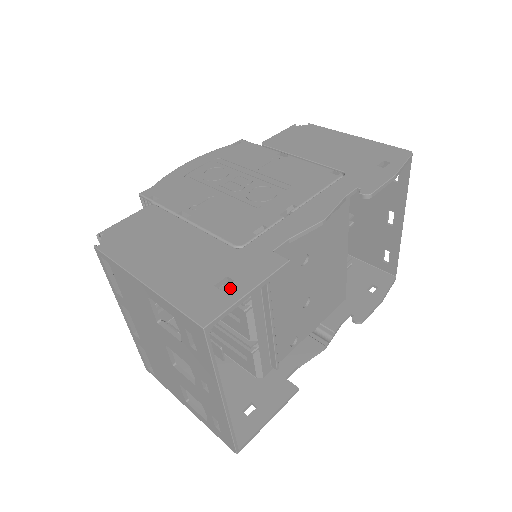
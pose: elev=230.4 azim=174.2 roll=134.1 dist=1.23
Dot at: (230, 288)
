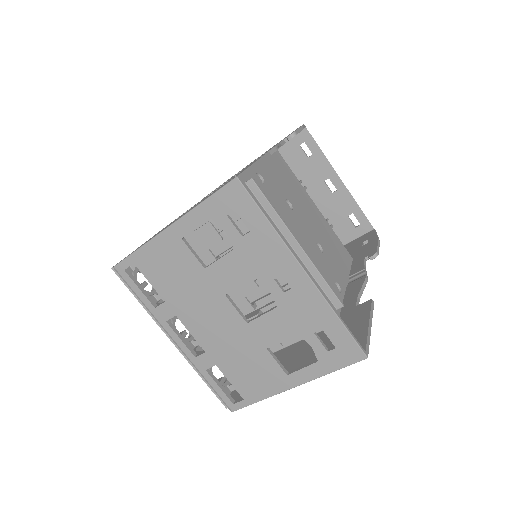
Dot at: occluded
